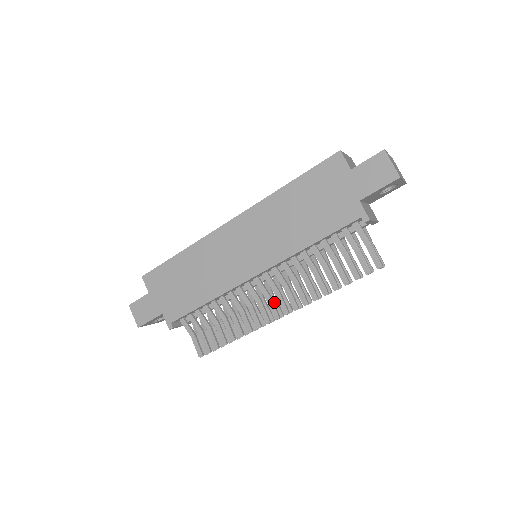
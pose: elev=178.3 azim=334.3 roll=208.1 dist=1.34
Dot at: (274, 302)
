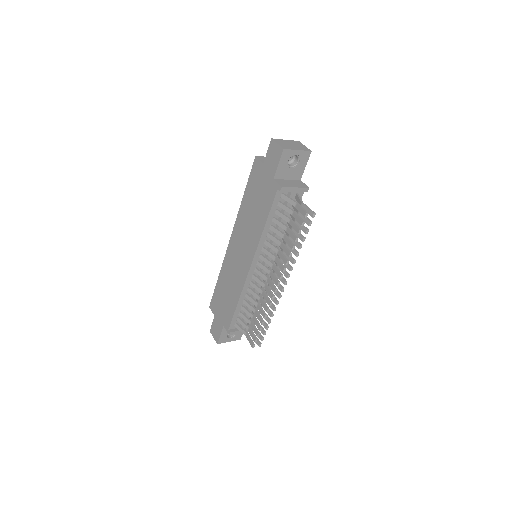
Dot at: occluded
